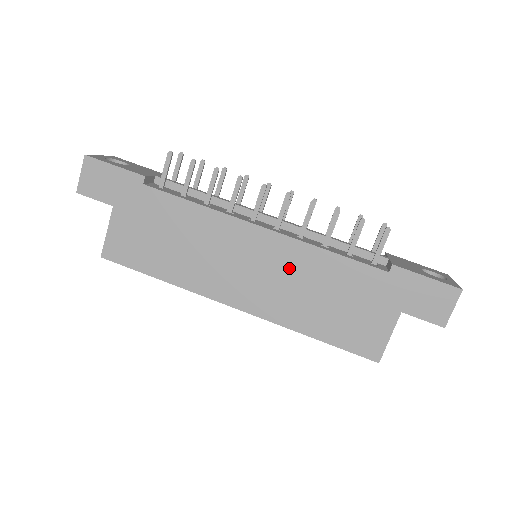
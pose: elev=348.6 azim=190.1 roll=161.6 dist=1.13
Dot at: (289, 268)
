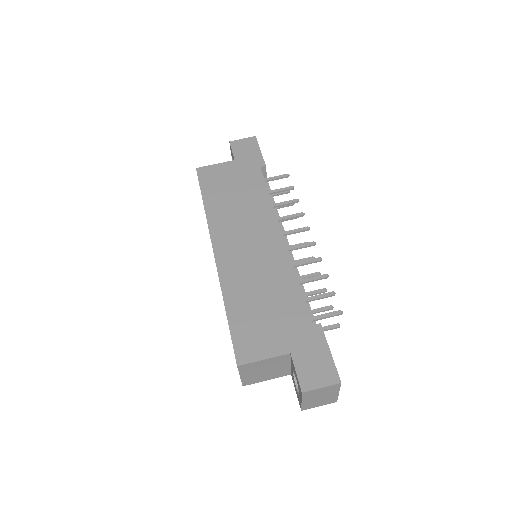
Dot at: (267, 265)
